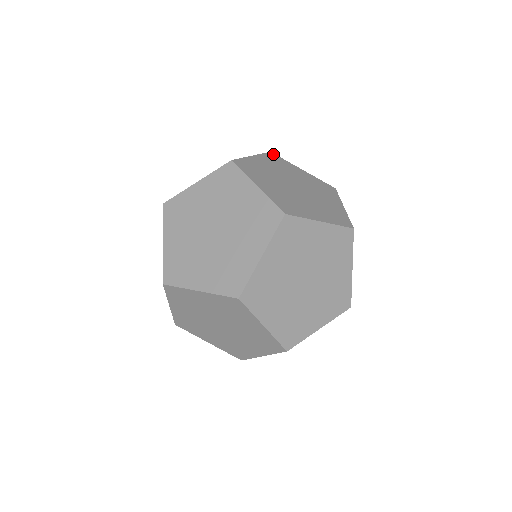
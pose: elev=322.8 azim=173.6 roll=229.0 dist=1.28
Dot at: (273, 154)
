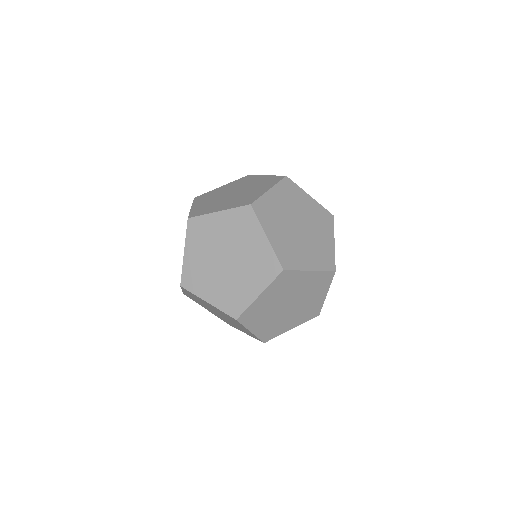
Dot at: (332, 217)
